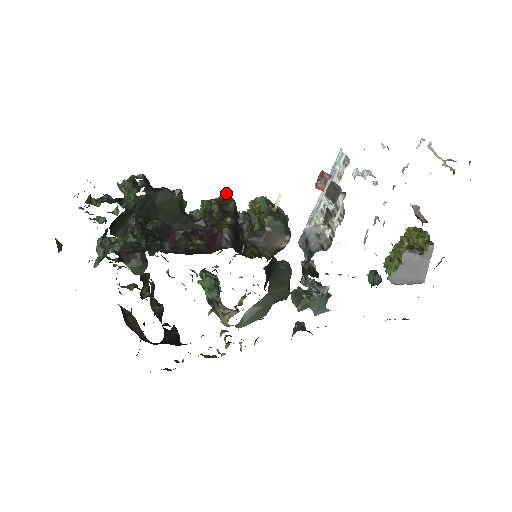
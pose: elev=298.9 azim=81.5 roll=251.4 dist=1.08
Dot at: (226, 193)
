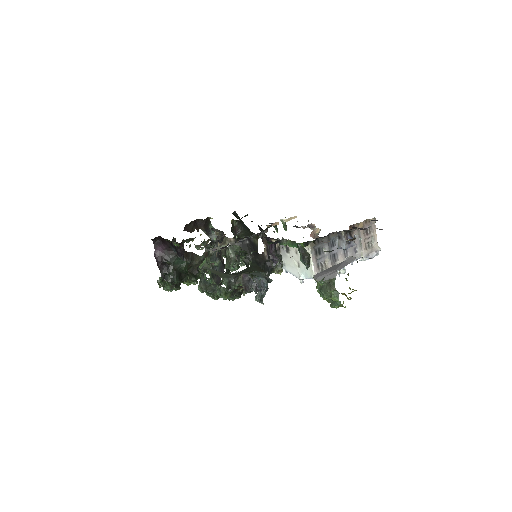
Dot at: occluded
